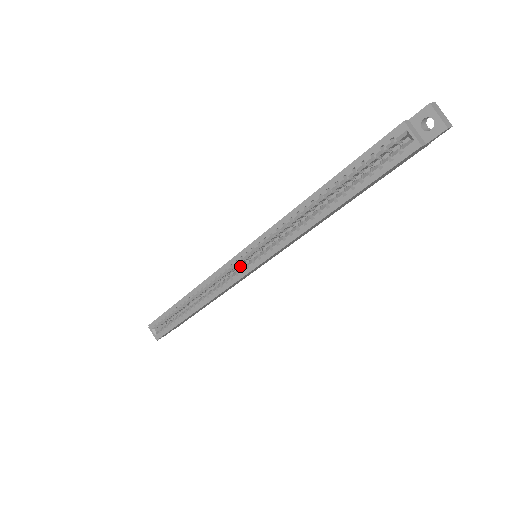
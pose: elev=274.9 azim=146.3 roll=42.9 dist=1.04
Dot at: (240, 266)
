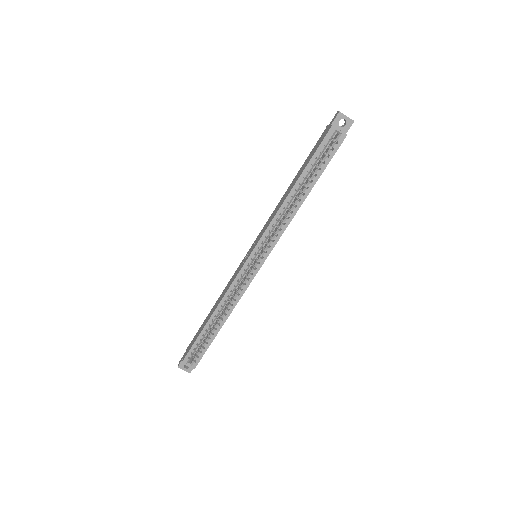
Dot at: occluded
